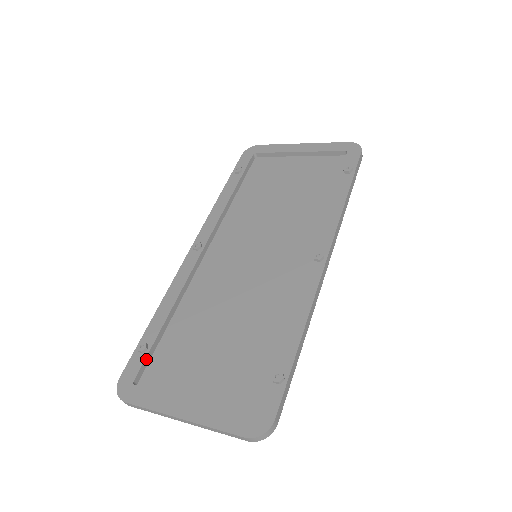
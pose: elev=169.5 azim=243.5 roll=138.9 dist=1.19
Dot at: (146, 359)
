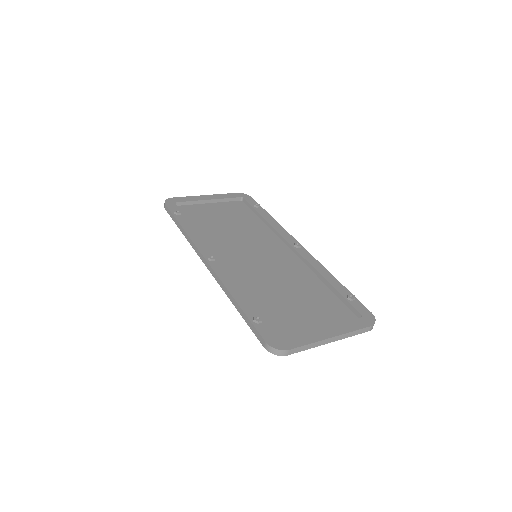
Dot at: (267, 325)
